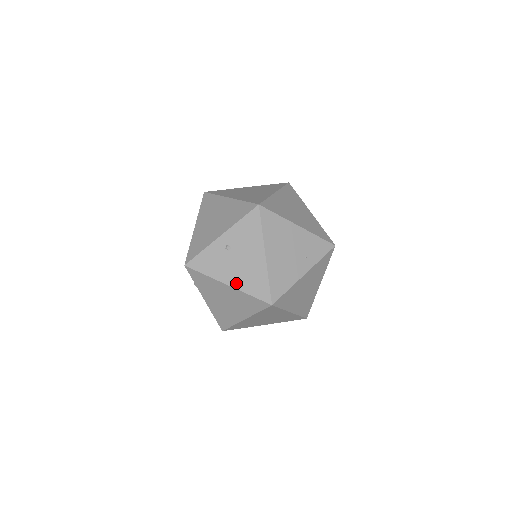
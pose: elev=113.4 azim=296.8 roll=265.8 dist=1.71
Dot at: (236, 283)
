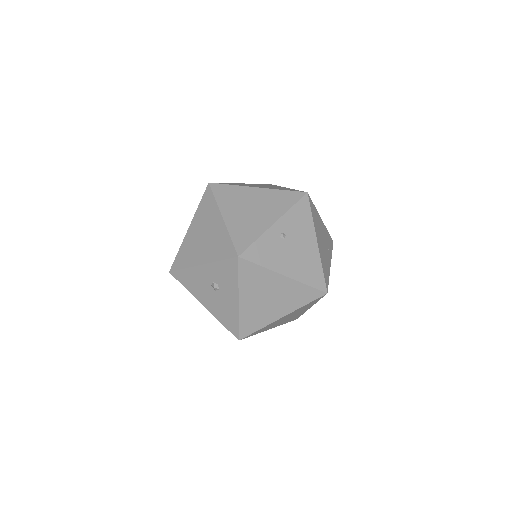
Dot at: (294, 273)
